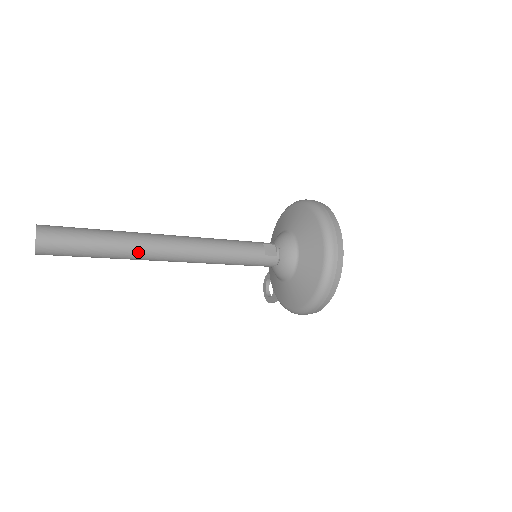
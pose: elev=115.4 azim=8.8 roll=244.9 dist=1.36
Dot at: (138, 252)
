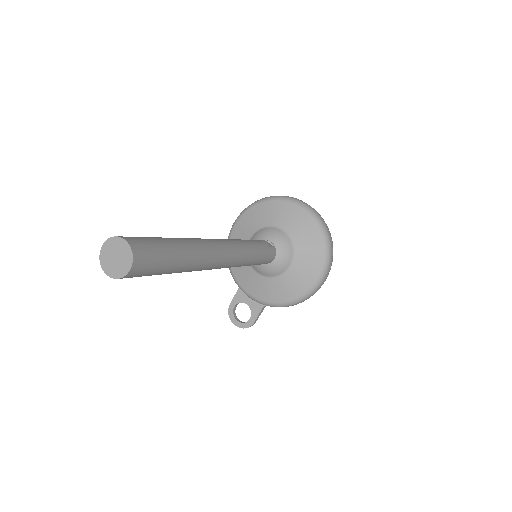
Dot at: (205, 254)
